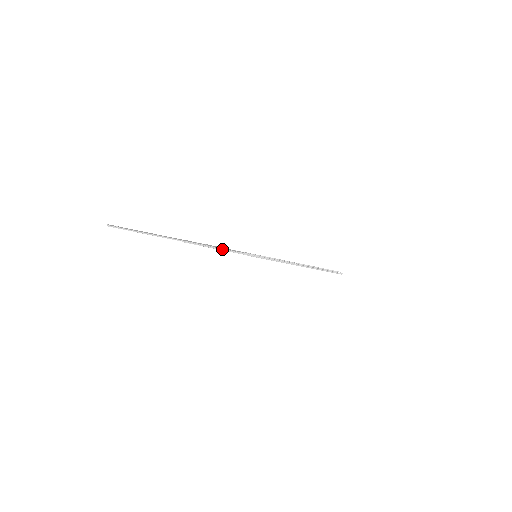
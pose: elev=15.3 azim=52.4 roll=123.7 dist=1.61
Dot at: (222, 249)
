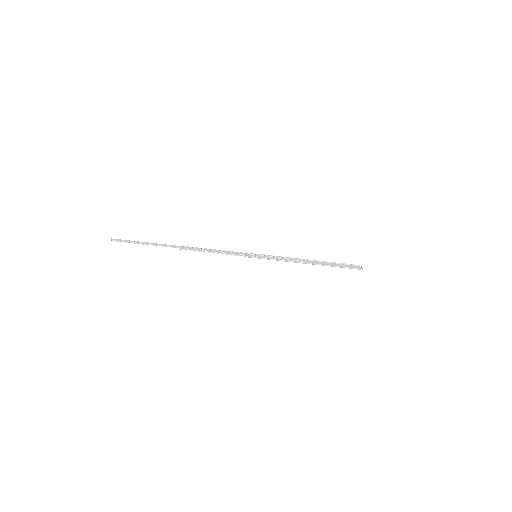
Dot at: (218, 253)
